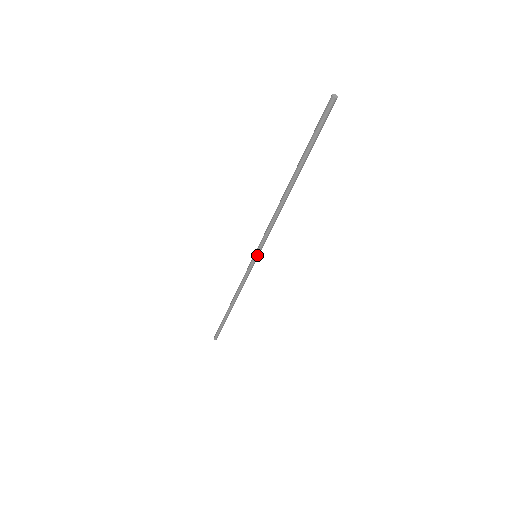
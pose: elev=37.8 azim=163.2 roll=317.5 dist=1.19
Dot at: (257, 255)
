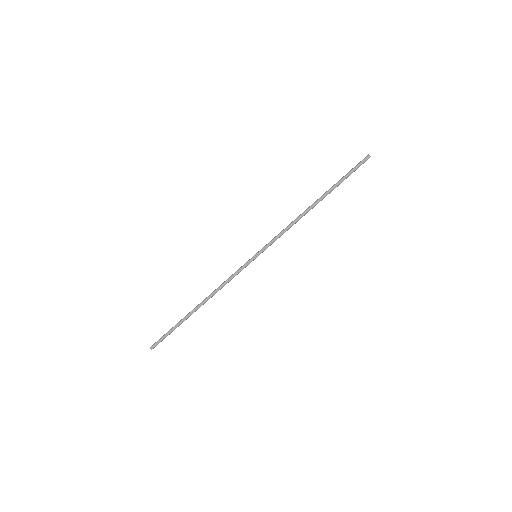
Dot at: (258, 254)
